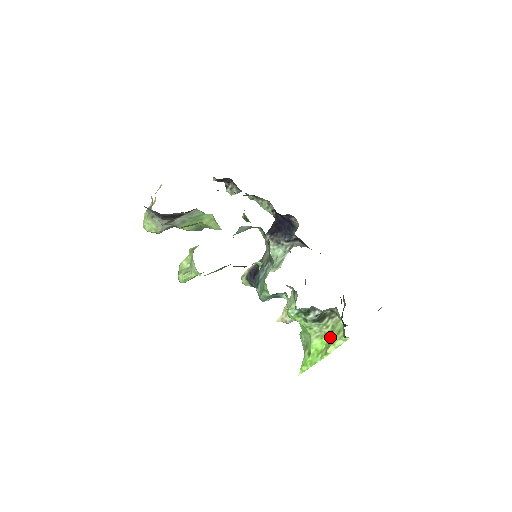
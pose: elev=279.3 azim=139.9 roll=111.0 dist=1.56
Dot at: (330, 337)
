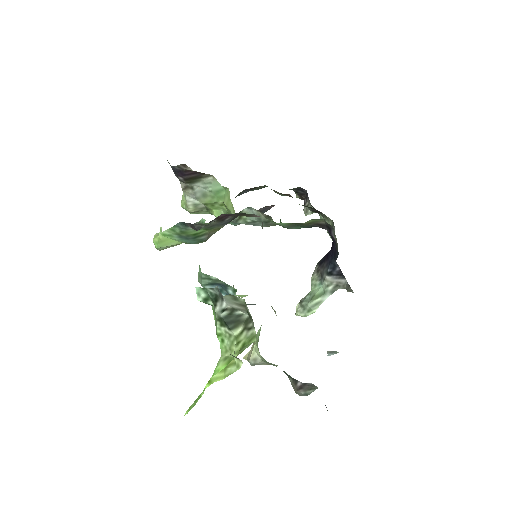
Dot at: occluded
